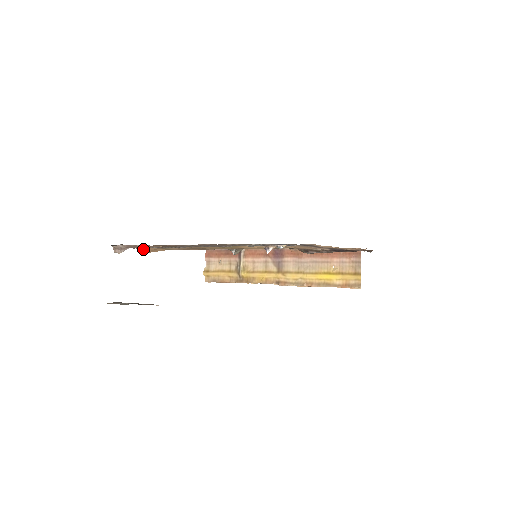
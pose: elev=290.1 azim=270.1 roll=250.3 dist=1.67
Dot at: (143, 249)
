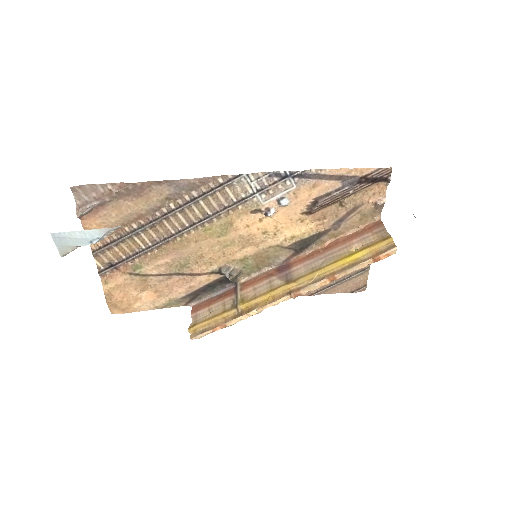
Dot at: (111, 286)
